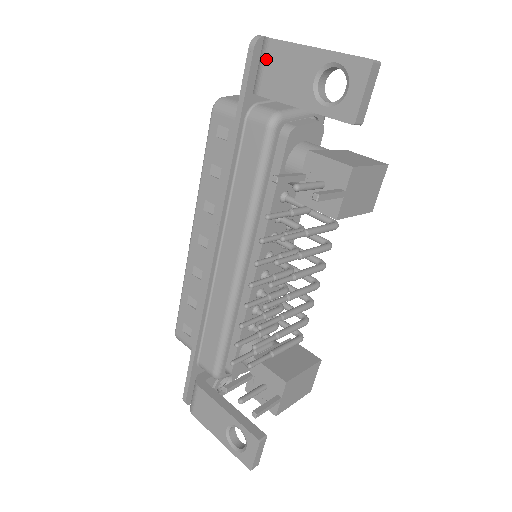
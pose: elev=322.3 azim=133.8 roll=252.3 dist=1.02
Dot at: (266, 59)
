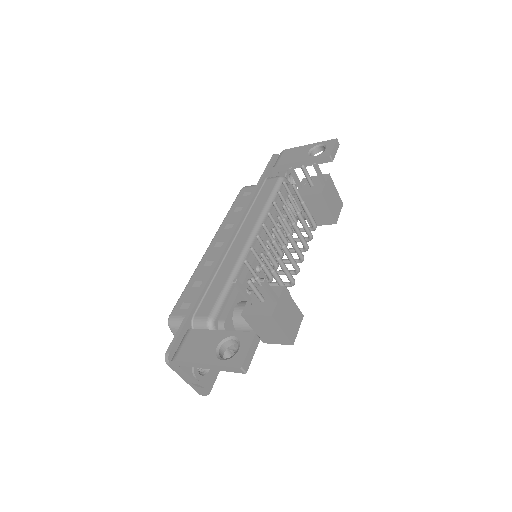
Dot at: (282, 155)
